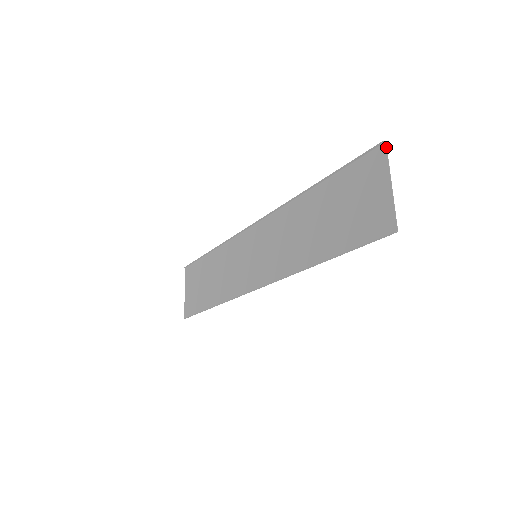
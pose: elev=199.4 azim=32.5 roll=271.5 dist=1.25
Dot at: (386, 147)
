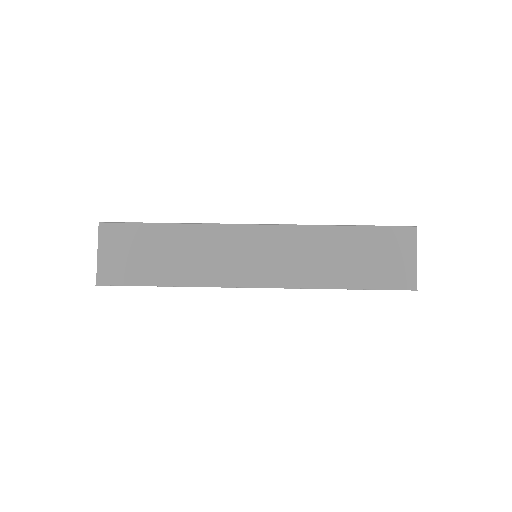
Dot at: (416, 230)
